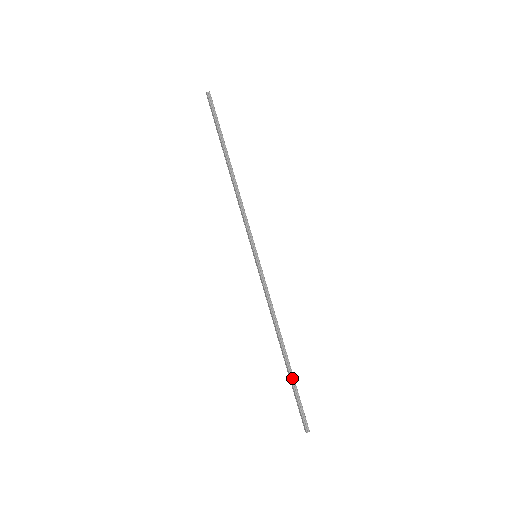
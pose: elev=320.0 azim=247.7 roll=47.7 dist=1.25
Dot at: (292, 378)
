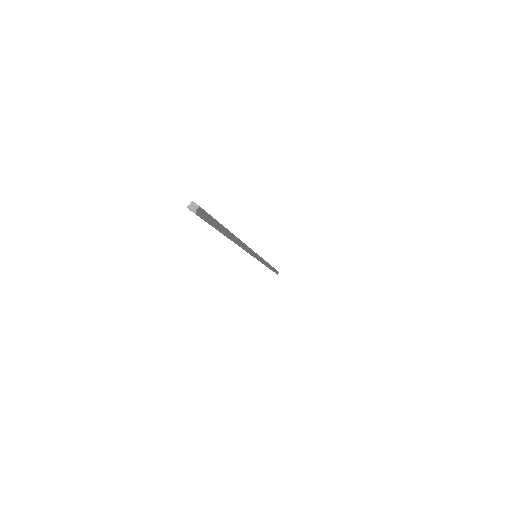
Dot at: occluded
